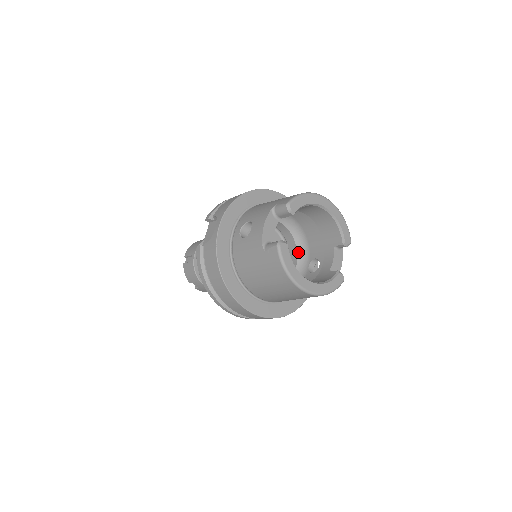
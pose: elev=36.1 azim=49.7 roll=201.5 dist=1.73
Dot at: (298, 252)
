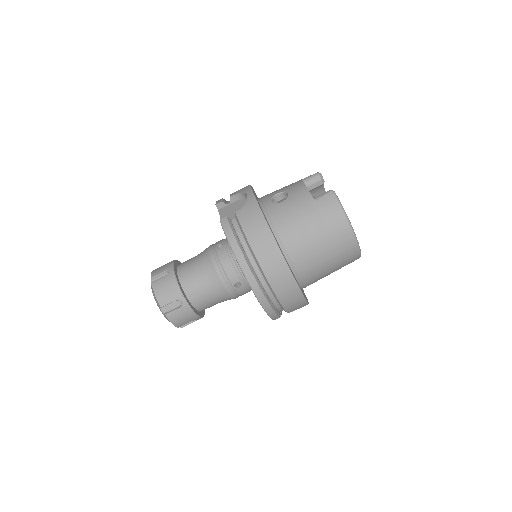
Dot at: occluded
